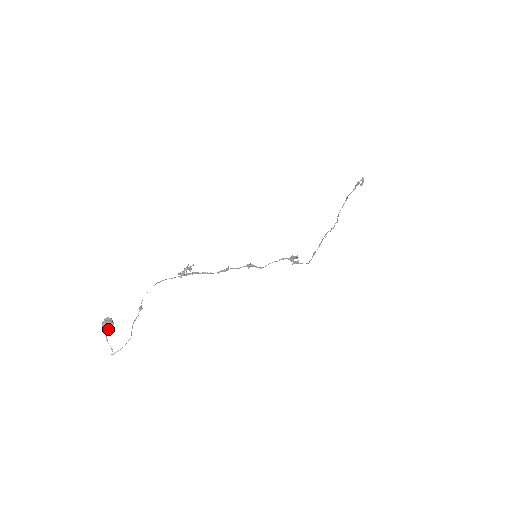
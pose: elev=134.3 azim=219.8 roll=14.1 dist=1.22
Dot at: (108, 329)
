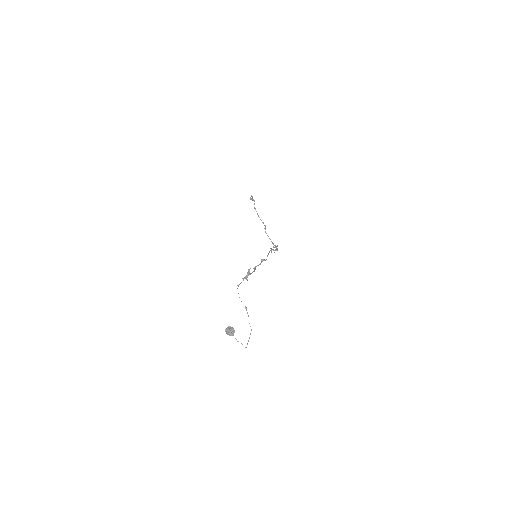
Dot at: occluded
